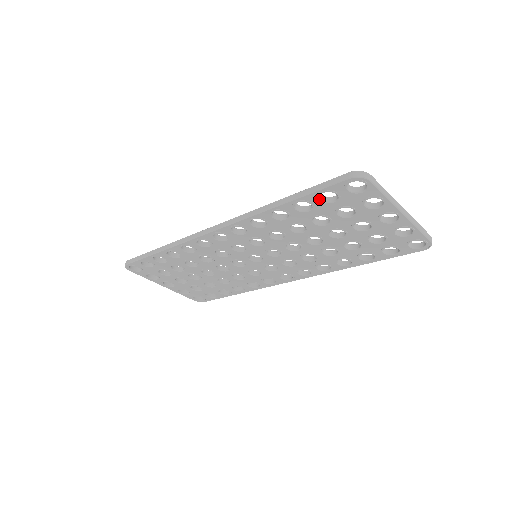
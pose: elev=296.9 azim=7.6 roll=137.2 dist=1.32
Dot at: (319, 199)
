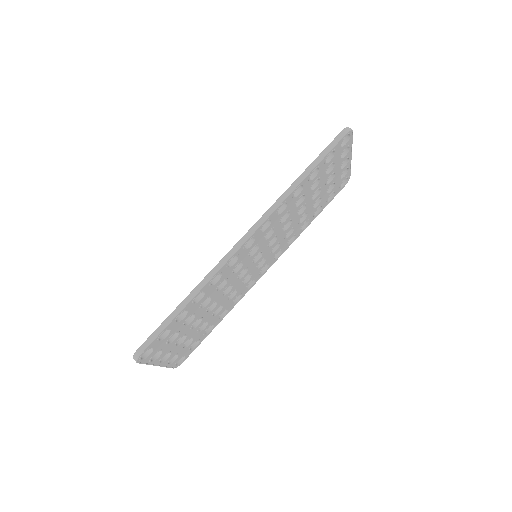
Dot at: (325, 161)
